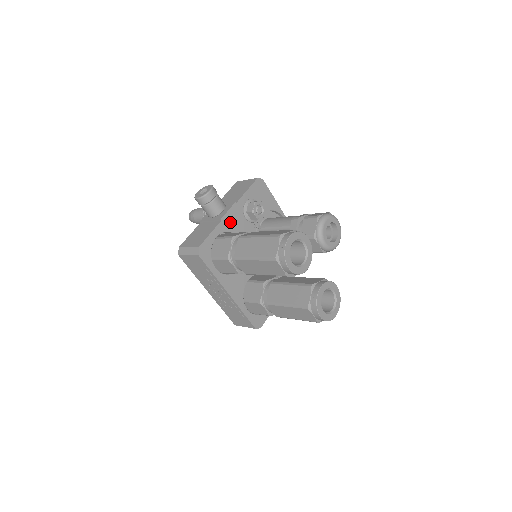
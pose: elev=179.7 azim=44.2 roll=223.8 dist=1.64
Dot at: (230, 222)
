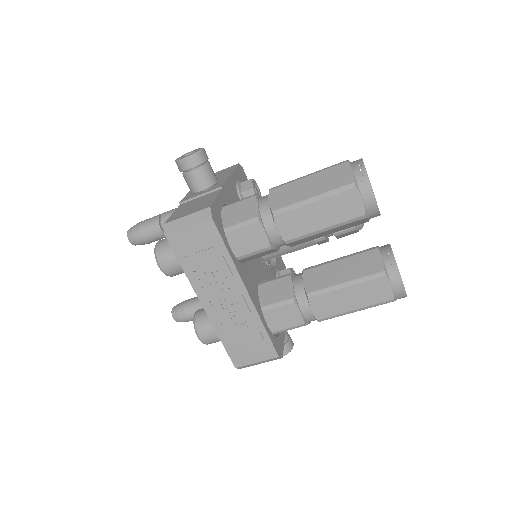
Dot at: (229, 196)
